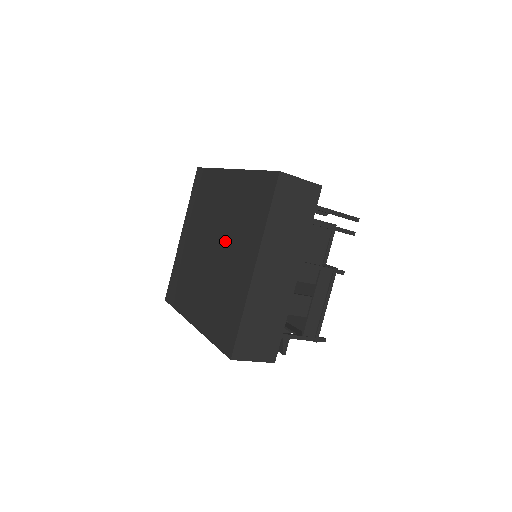
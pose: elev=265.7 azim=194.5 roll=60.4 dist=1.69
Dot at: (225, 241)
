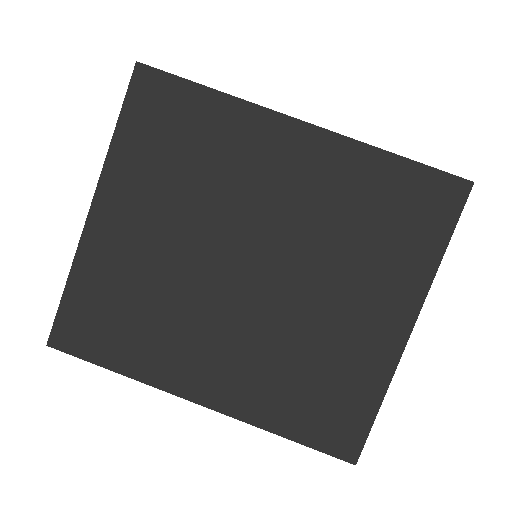
Dot at: (304, 266)
